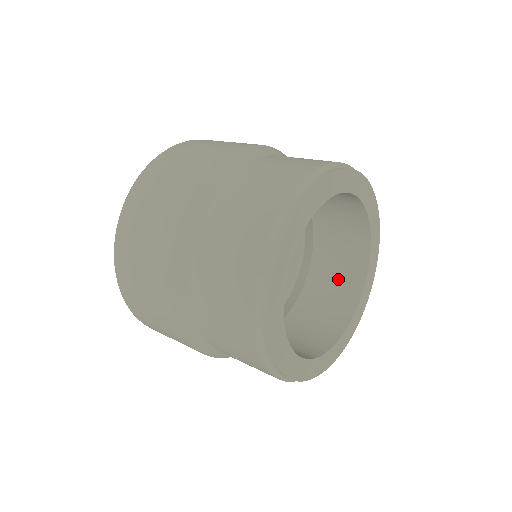
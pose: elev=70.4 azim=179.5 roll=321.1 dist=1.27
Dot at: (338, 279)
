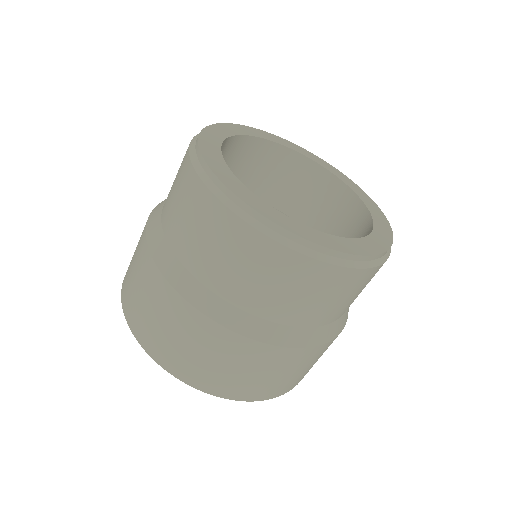
Dot at: (329, 207)
